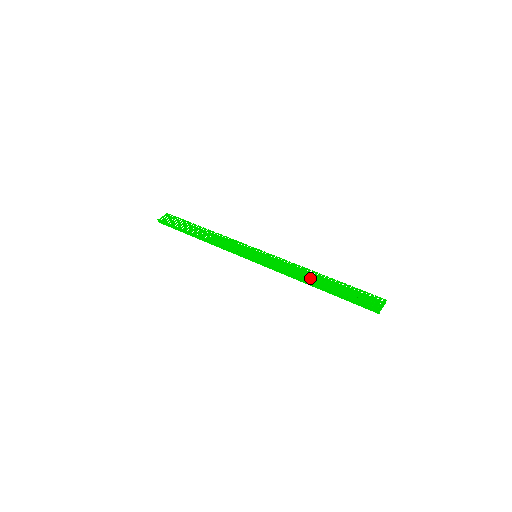
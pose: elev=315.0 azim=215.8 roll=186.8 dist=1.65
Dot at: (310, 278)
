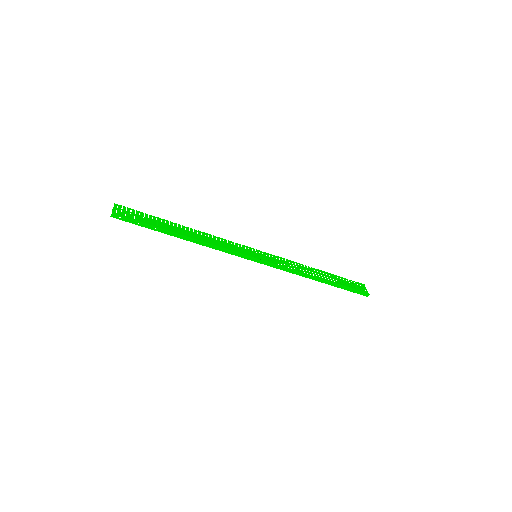
Dot at: (314, 273)
